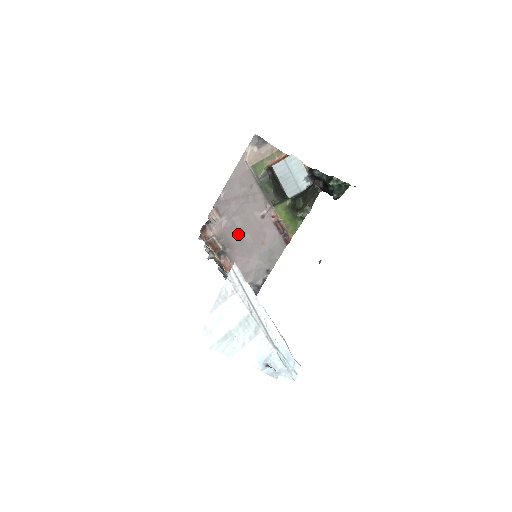
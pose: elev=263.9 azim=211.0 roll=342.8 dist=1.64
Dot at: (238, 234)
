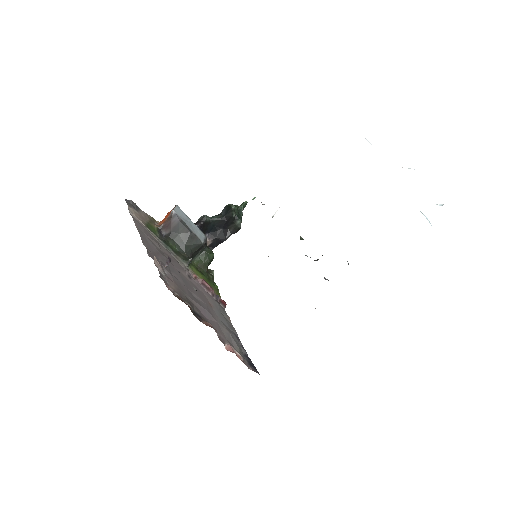
Dot at: (189, 292)
